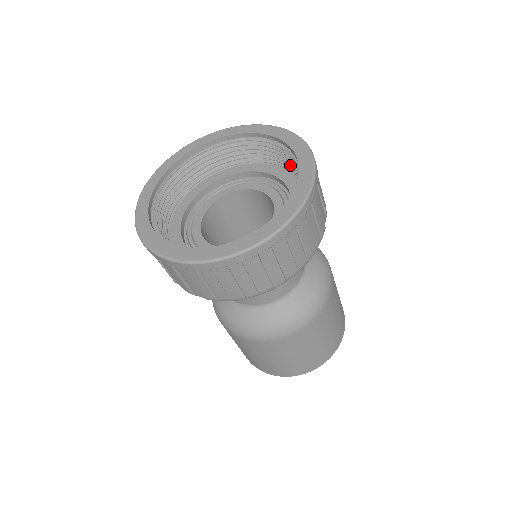
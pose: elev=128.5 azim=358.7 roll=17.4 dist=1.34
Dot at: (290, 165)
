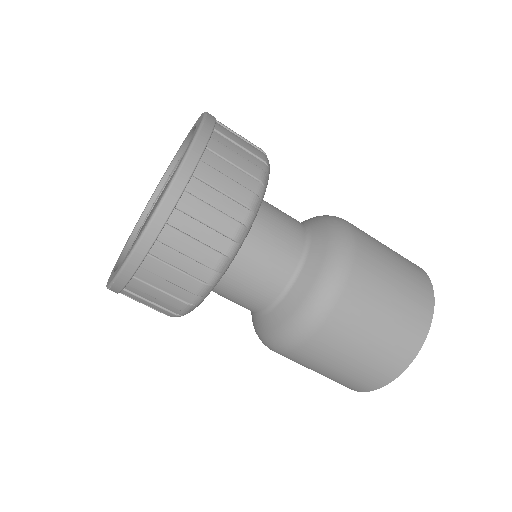
Dot at: occluded
